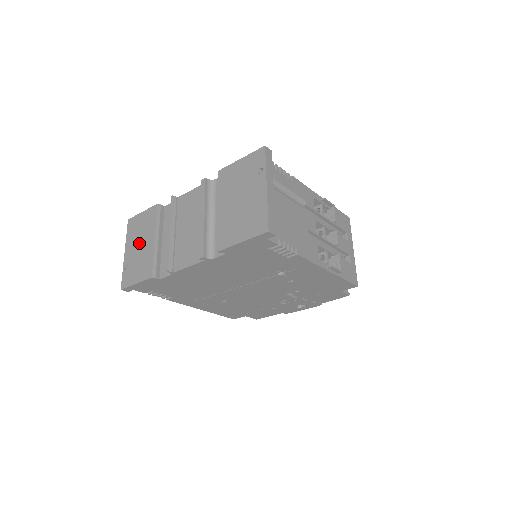
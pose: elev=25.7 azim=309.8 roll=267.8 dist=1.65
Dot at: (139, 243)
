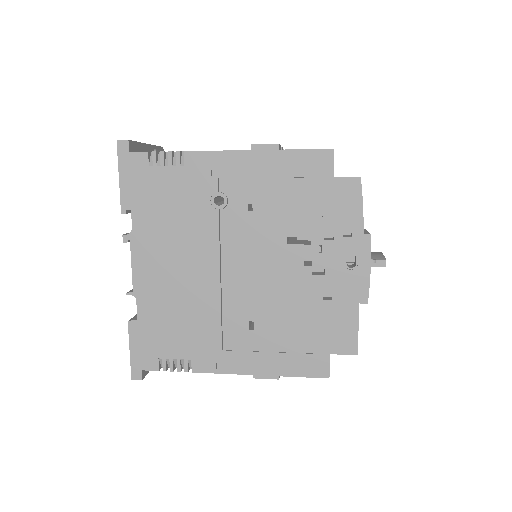
Dot at: occluded
